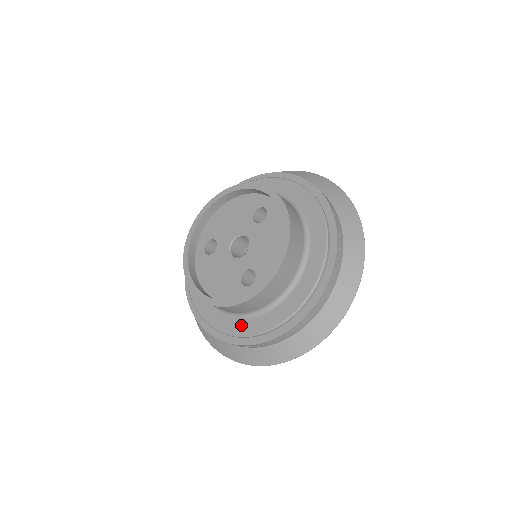
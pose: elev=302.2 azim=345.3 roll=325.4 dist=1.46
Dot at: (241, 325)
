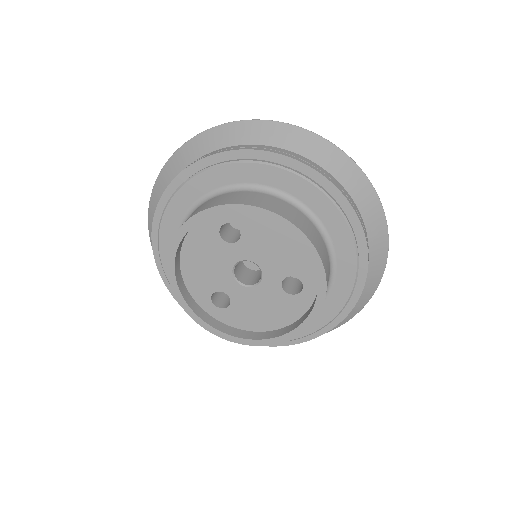
Dot at: (323, 313)
